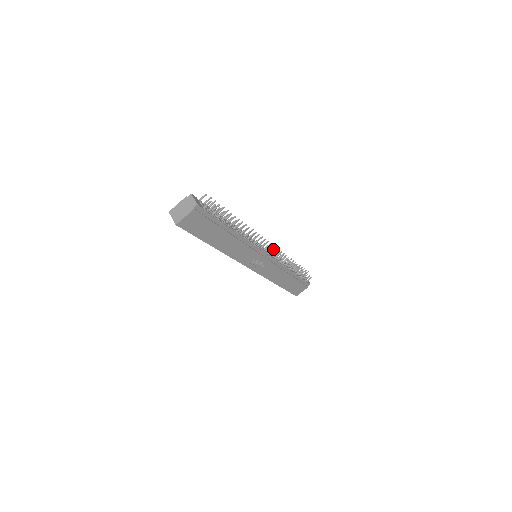
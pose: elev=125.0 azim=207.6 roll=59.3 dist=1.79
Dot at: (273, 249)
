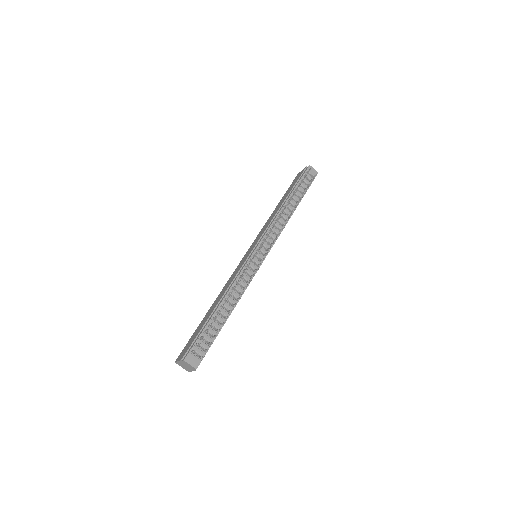
Dot at: (268, 233)
